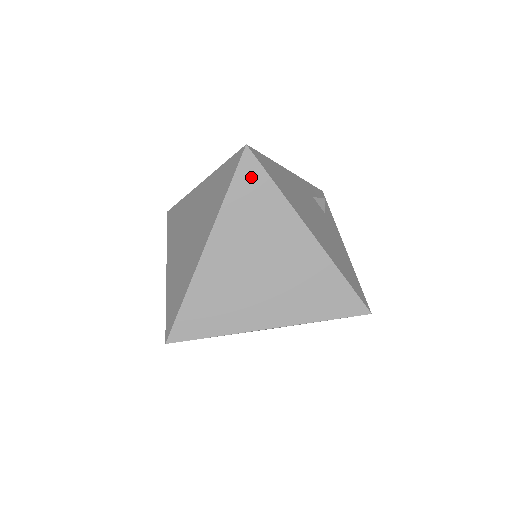
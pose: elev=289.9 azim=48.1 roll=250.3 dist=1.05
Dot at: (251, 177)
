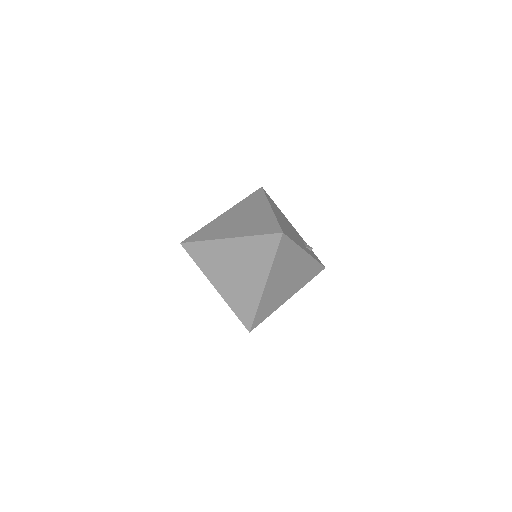
Dot at: (257, 194)
